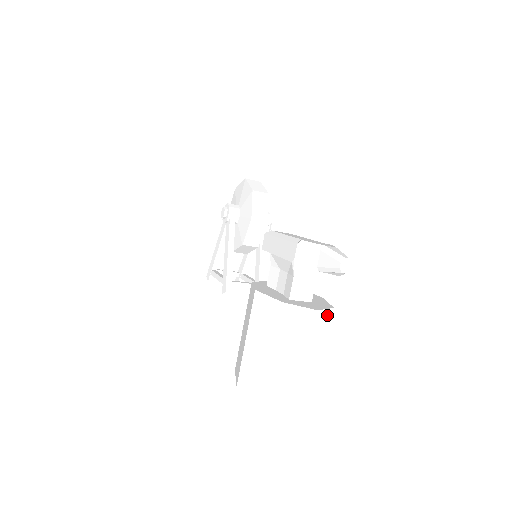
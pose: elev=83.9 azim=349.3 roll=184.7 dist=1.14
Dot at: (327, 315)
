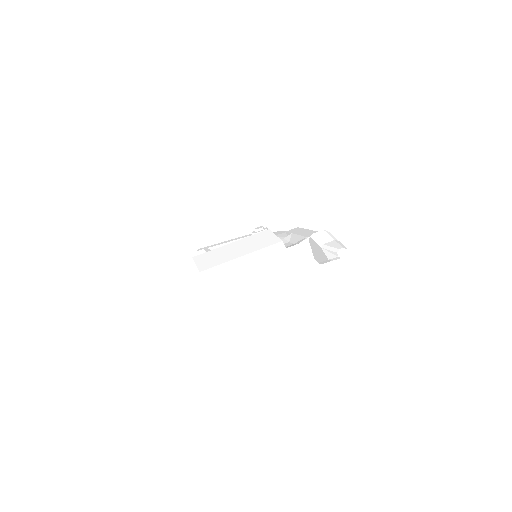
Dot at: (290, 280)
